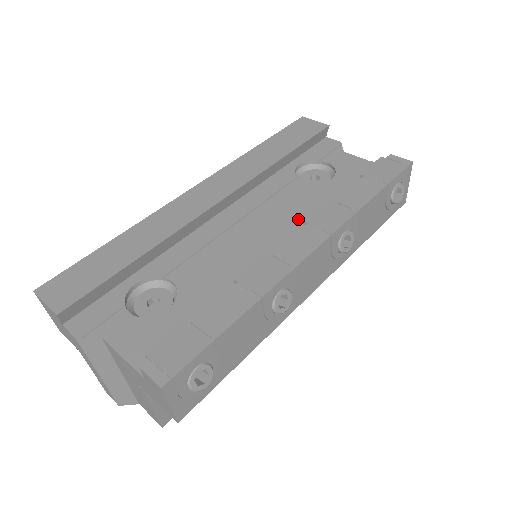
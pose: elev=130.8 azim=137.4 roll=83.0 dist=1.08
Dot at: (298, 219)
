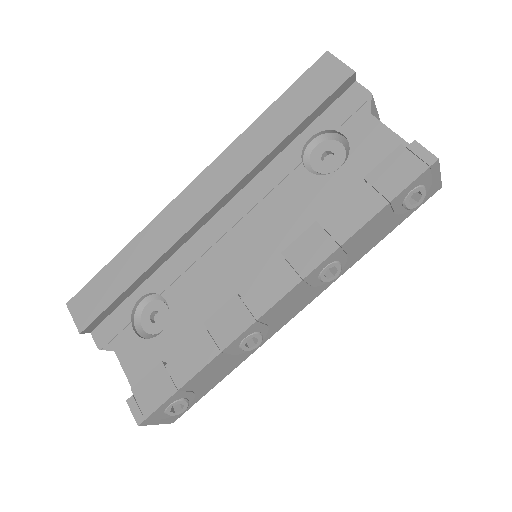
Dot at: (287, 234)
